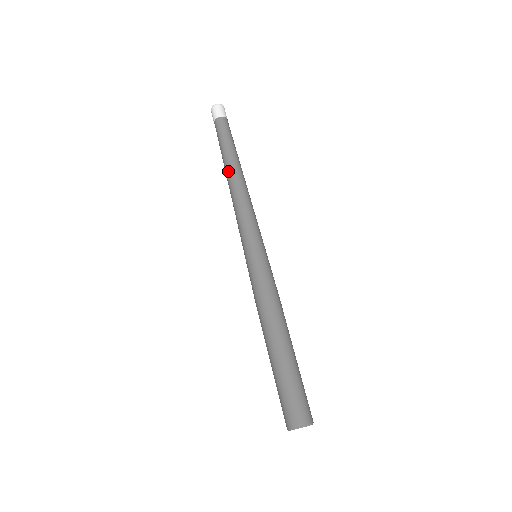
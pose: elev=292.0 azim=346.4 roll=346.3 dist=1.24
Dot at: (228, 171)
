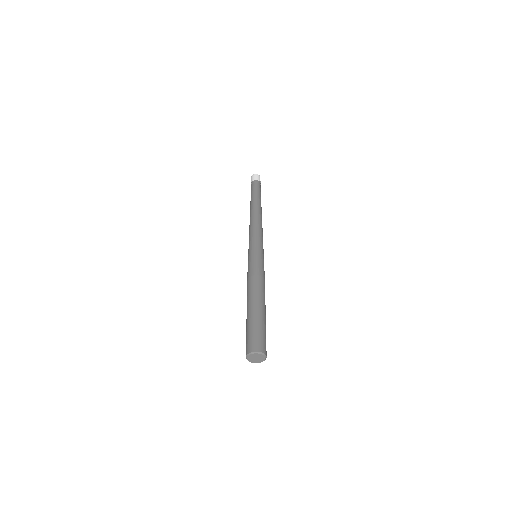
Dot at: (250, 209)
